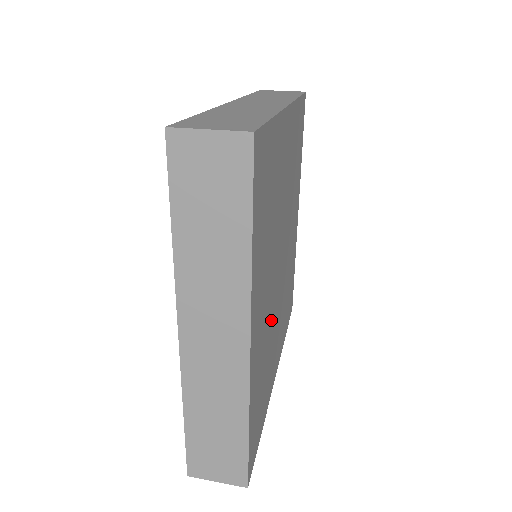
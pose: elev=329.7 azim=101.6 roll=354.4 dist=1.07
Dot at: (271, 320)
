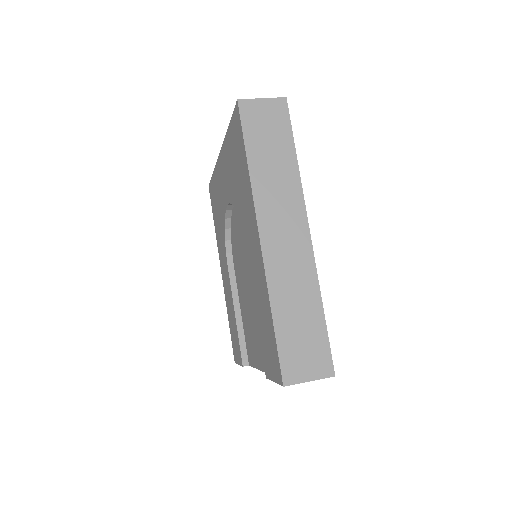
Dot at: occluded
